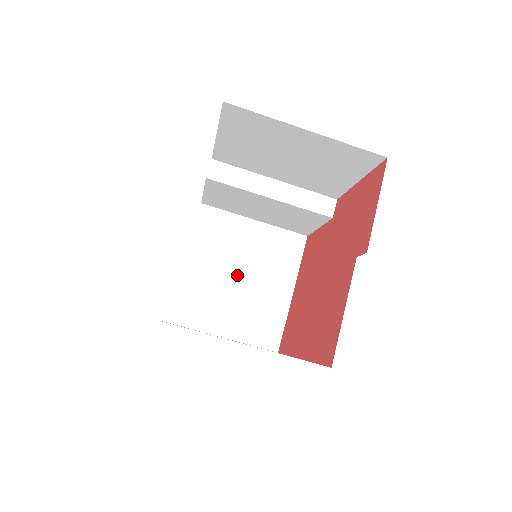
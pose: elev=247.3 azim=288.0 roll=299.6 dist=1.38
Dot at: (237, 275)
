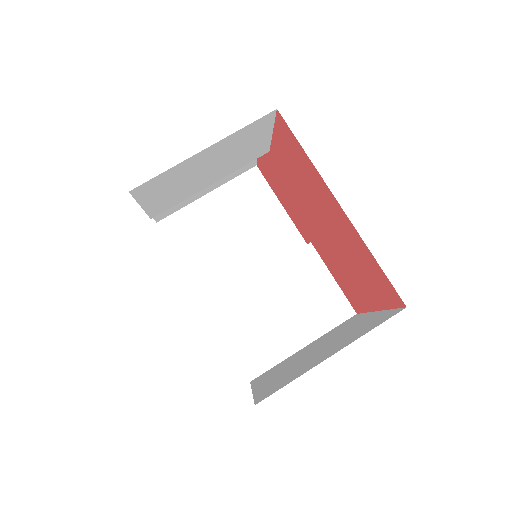
Dot at: (313, 352)
